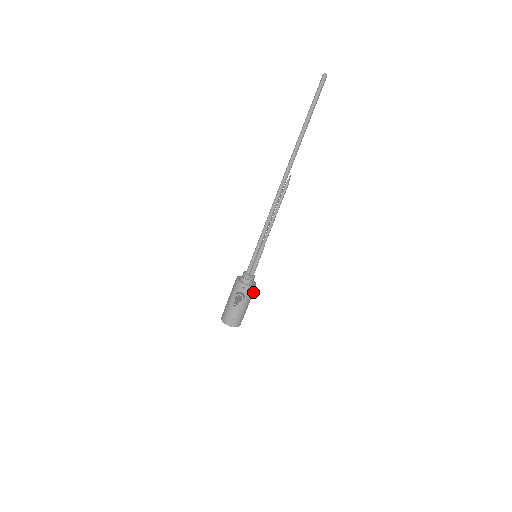
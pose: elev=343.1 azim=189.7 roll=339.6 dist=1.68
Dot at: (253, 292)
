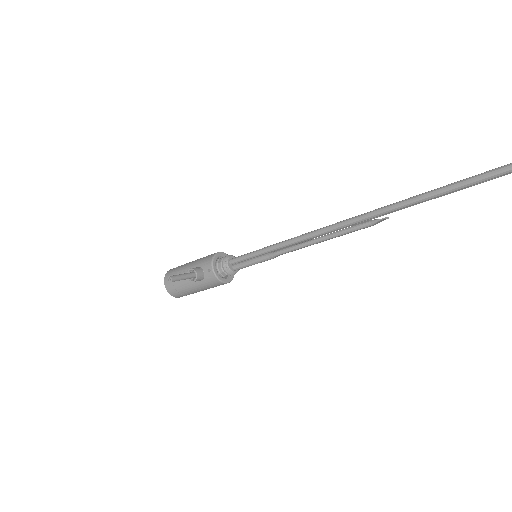
Dot at: (219, 285)
